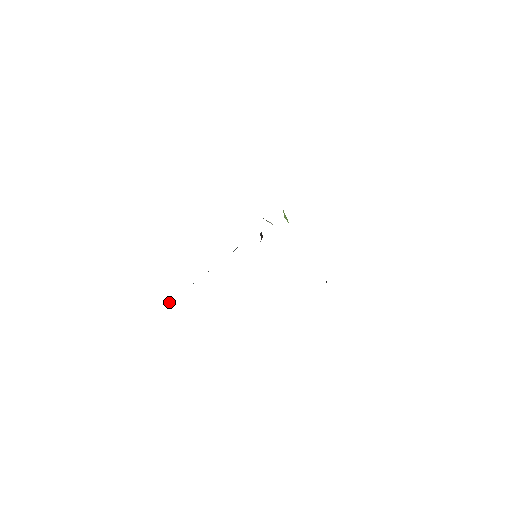
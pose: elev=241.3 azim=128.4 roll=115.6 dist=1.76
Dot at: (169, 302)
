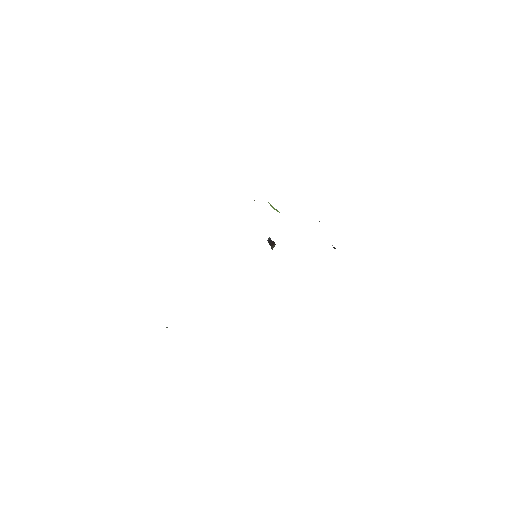
Dot at: occluded
